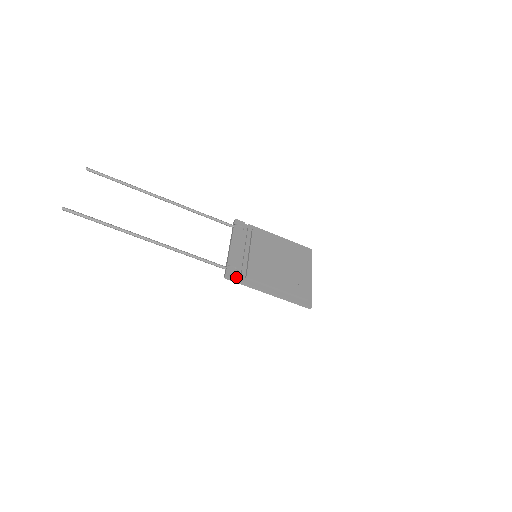
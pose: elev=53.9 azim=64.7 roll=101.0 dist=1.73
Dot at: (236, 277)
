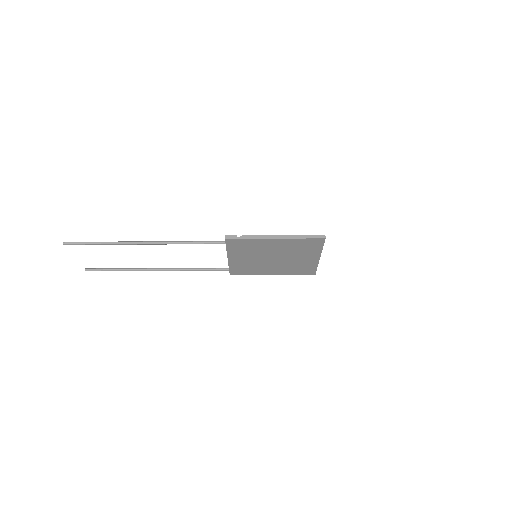
Dot at: (237, 237)
